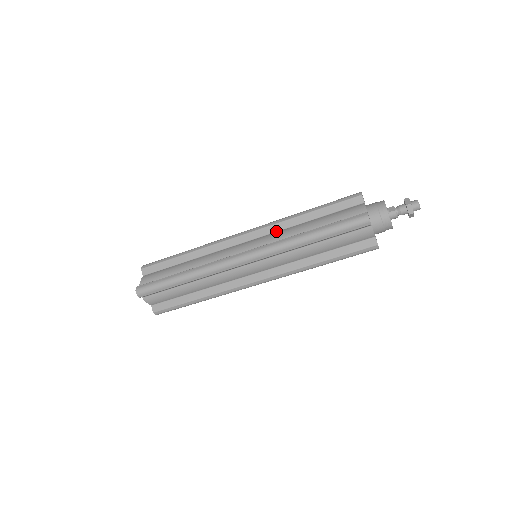
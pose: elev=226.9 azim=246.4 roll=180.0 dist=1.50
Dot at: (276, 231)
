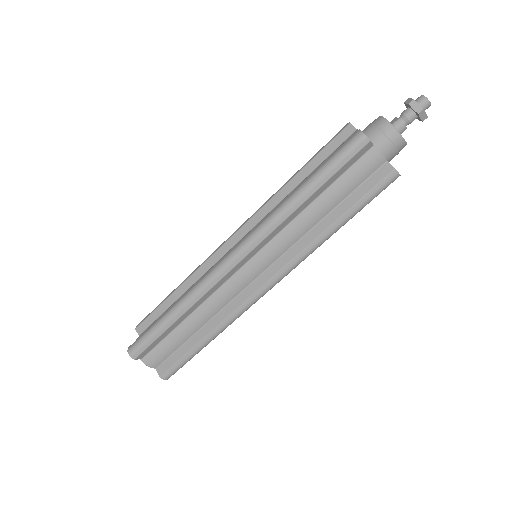
Dot at: (267, 214)
